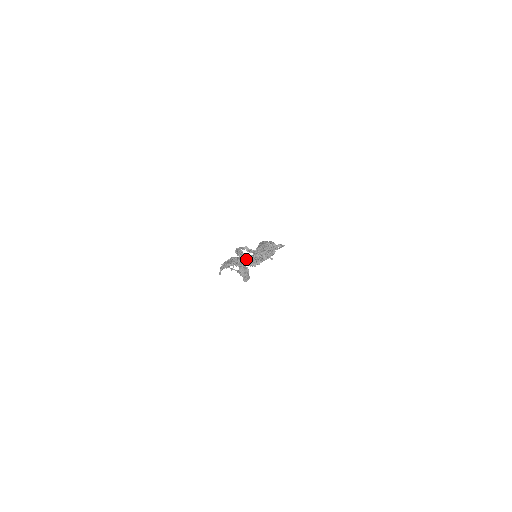
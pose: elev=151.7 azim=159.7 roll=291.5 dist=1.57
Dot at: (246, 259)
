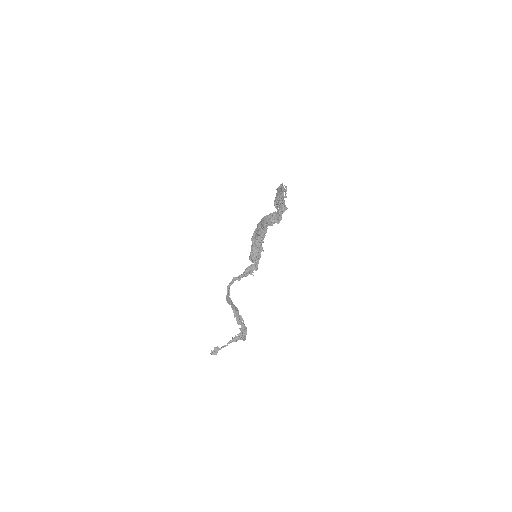
Dot at: occluded
